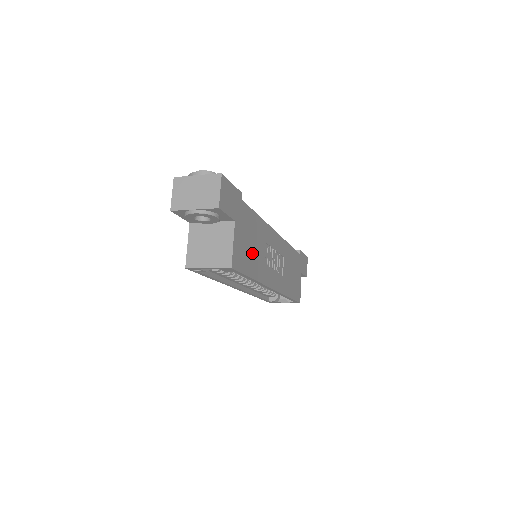
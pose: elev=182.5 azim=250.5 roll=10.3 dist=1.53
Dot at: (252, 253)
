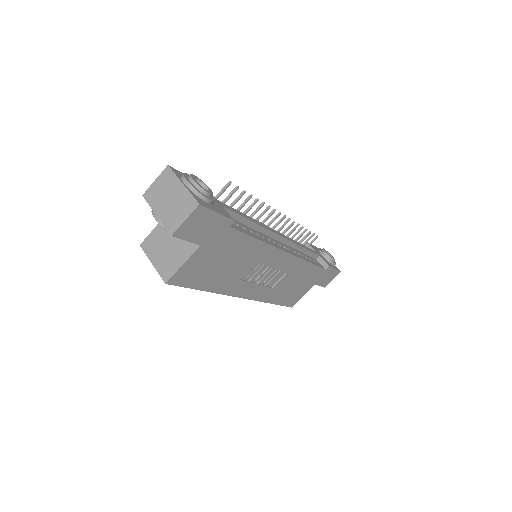
Dot at: (219, 271)
